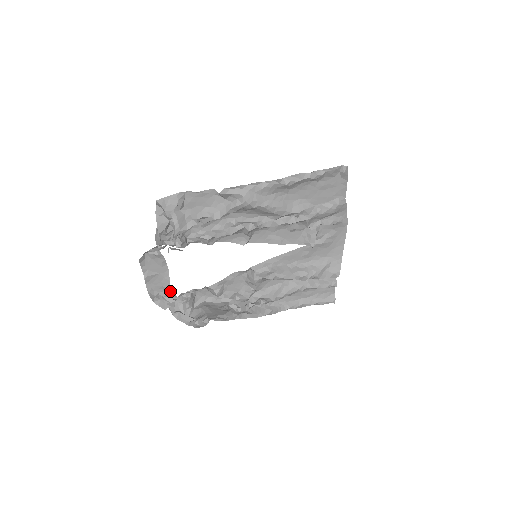
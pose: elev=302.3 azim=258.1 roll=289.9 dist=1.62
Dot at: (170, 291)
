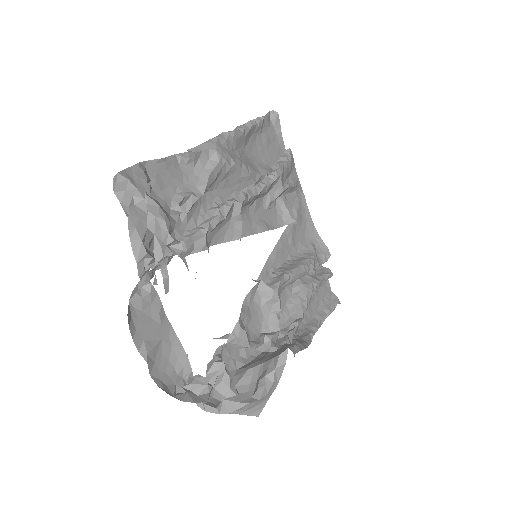
Dot at: (191, 369)
